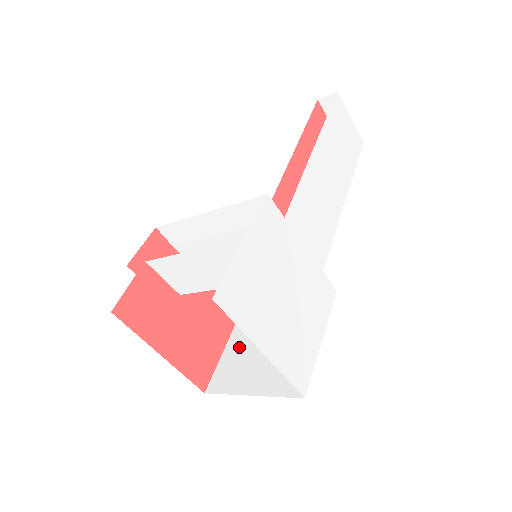
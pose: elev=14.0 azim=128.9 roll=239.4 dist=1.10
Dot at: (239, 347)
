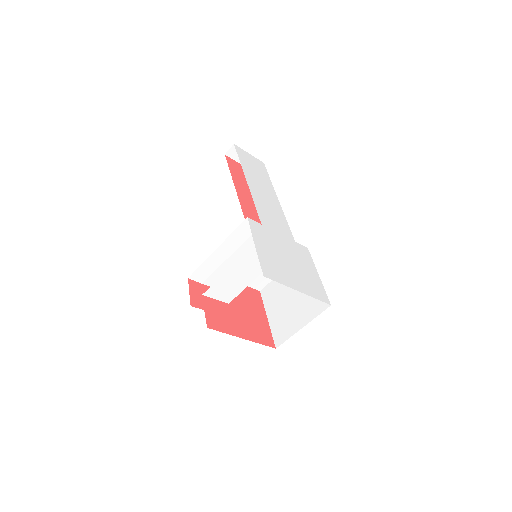
Dot at: (276, 314)
